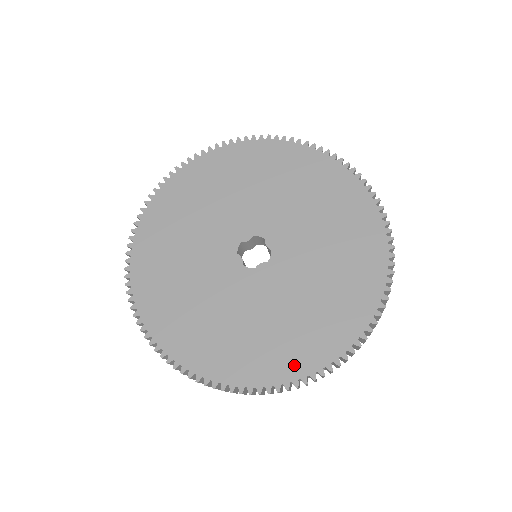
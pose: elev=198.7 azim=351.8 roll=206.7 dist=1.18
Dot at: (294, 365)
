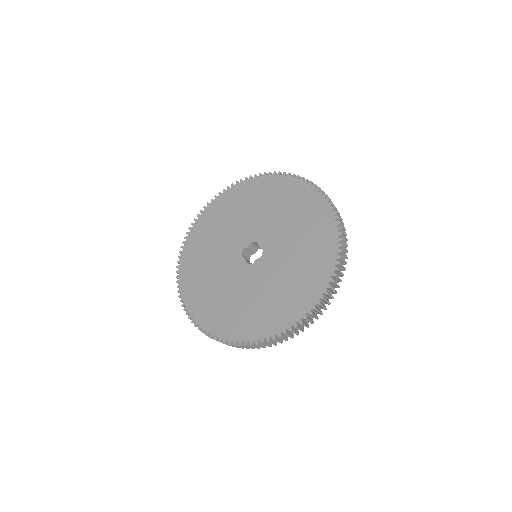
Dot at: (282, 320)
